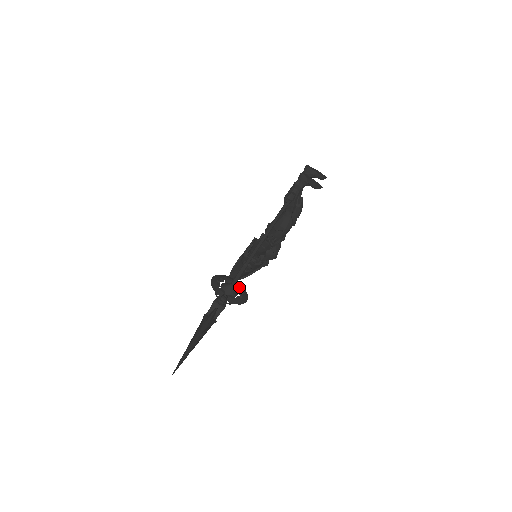
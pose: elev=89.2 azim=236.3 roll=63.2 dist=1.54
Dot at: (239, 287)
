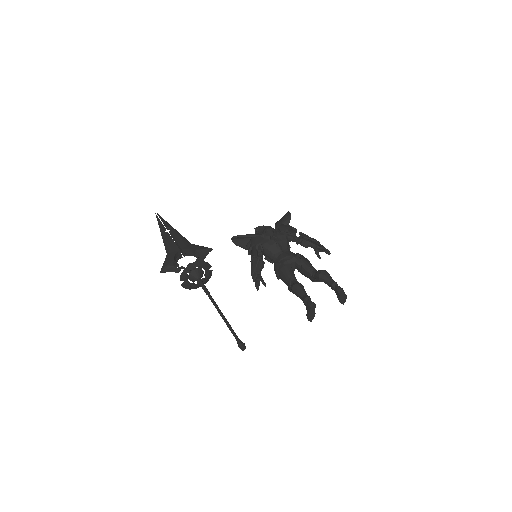
Dot at: (206, 277)
